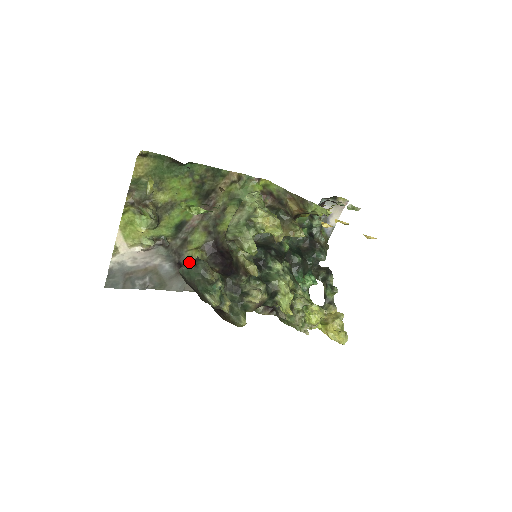
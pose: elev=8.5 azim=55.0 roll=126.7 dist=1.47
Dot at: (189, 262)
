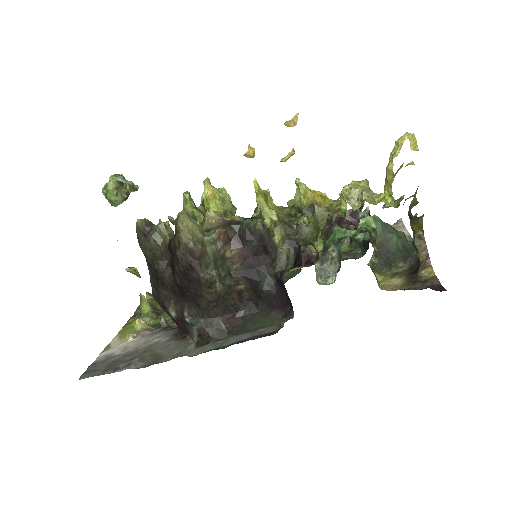
Dot at: occluded
